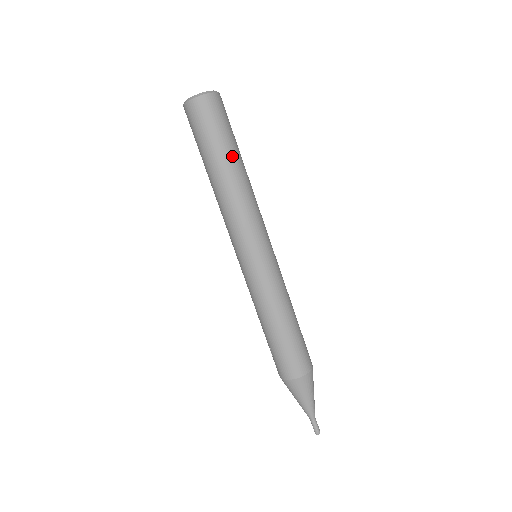
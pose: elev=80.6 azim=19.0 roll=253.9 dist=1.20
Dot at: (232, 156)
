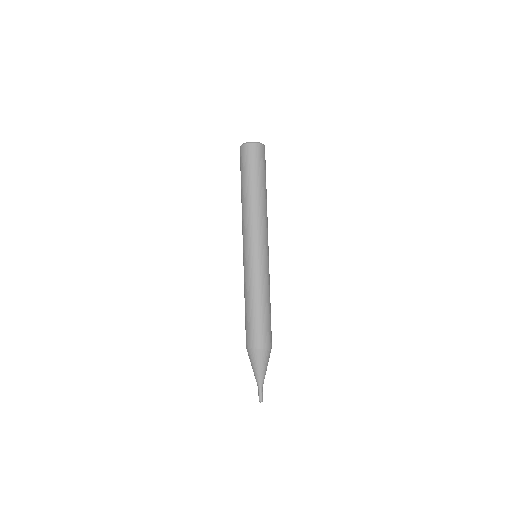
Dot at: (249, 185)
